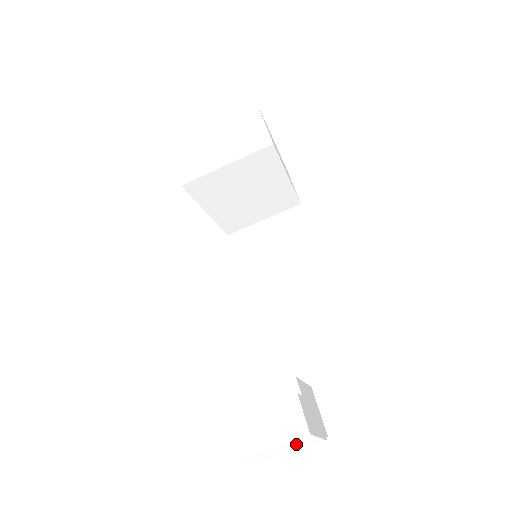
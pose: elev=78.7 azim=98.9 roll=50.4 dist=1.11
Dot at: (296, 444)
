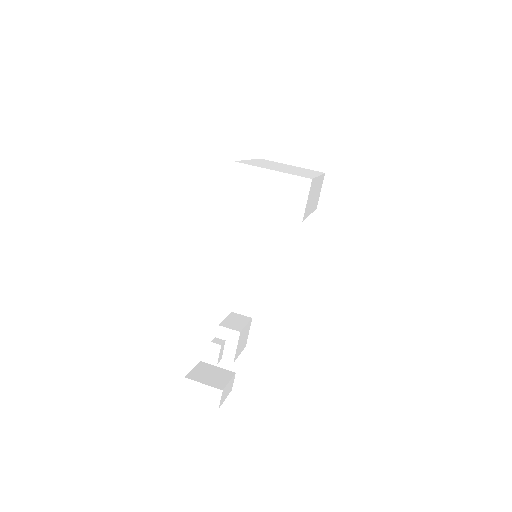
Dot at: occluded
